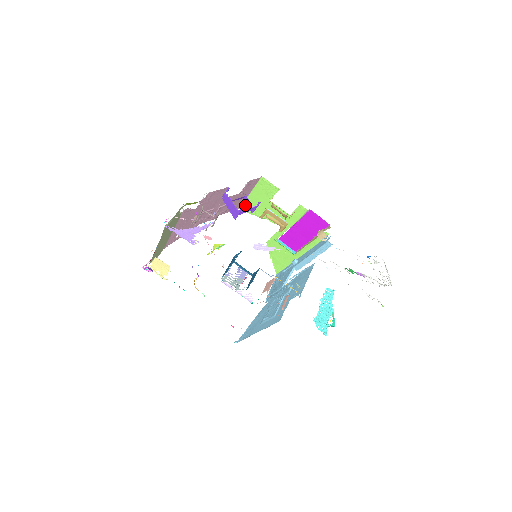
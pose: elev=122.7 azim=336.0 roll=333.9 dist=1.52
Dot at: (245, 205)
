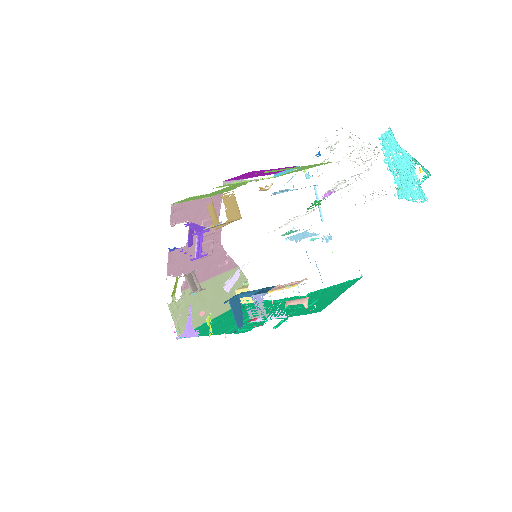
Dot at: (216, 194)
